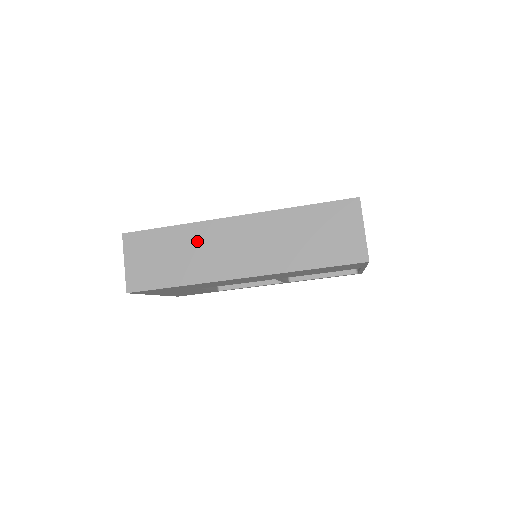
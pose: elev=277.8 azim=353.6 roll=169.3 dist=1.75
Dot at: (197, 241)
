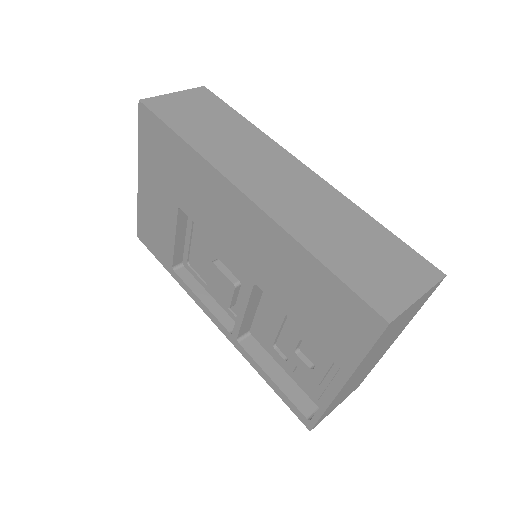
Dot at: (249, 142)
